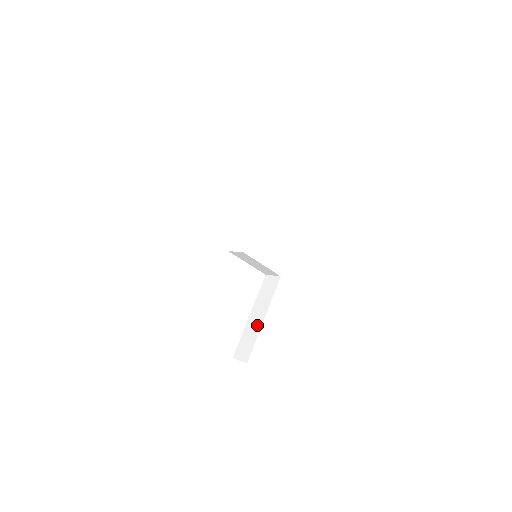
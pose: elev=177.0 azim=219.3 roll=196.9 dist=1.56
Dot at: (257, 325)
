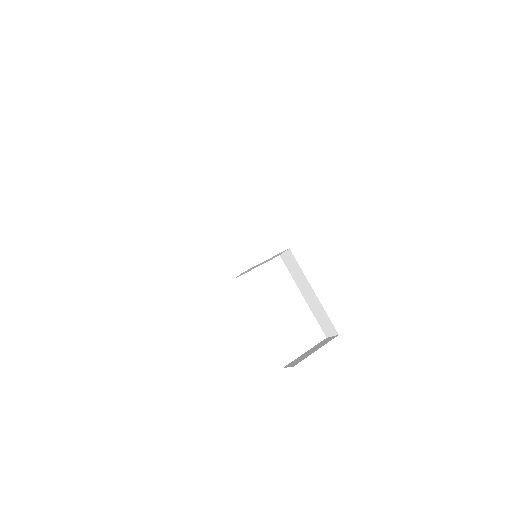
Dot at: (315, 300)
